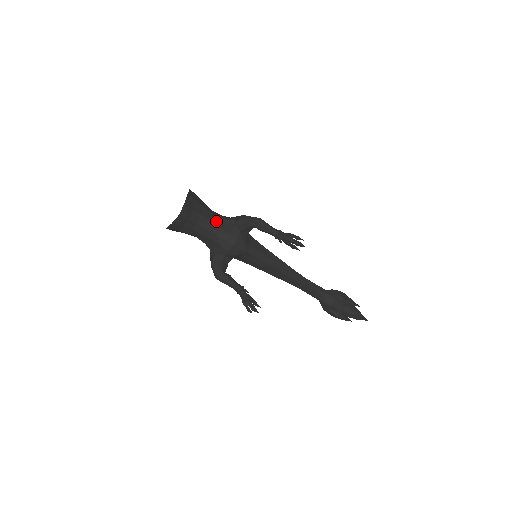
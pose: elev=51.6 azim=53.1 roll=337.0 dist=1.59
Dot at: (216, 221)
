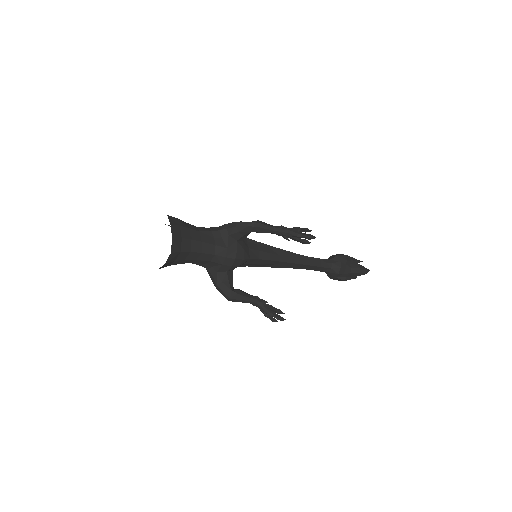
Dot at: (208, 239)
